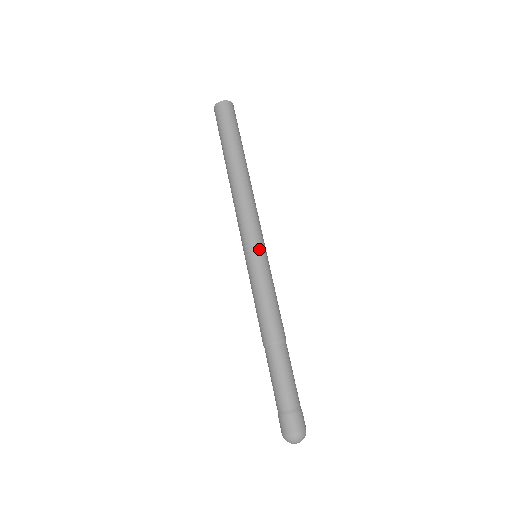
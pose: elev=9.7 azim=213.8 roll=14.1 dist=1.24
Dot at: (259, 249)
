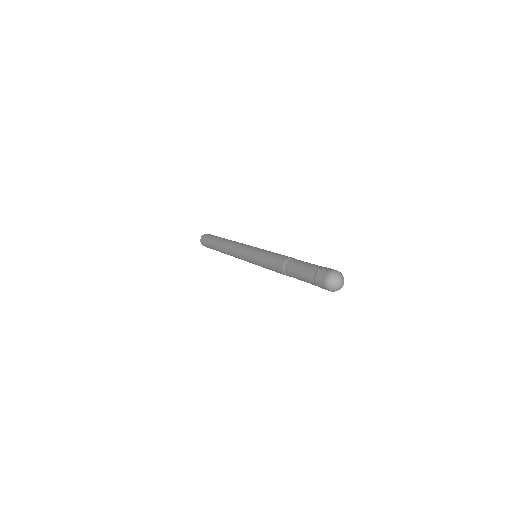
Dot at: (254, 248)
